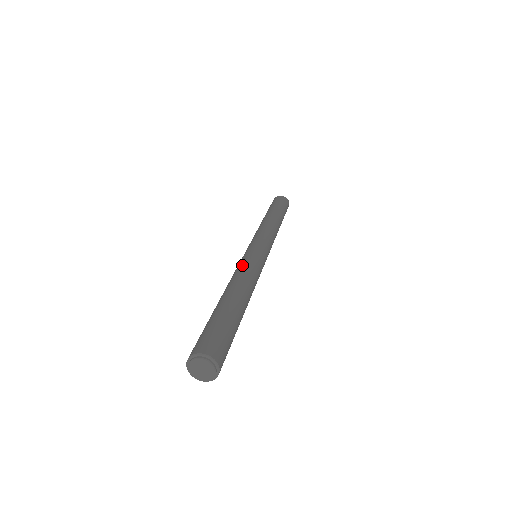
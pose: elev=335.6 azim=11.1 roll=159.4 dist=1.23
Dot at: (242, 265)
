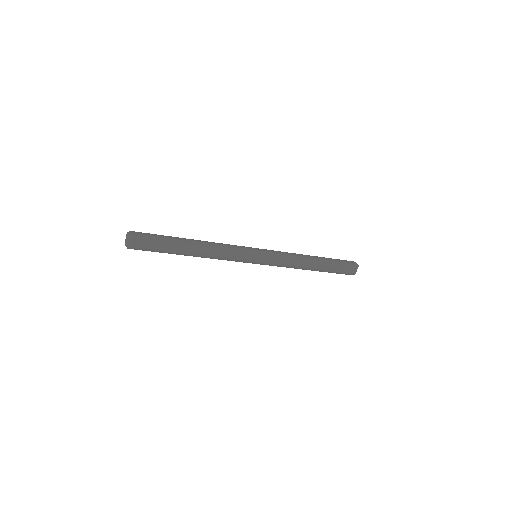
Dot at: occluded
